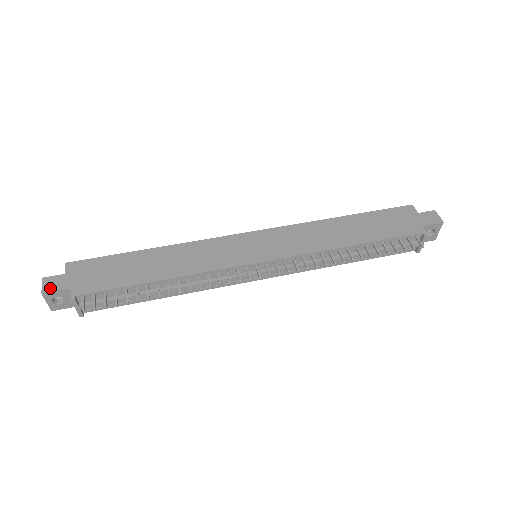
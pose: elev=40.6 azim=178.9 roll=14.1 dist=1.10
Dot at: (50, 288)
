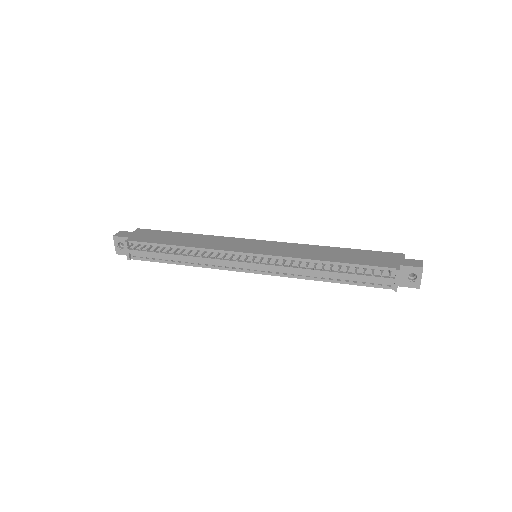
Dot at: (119, 235)
